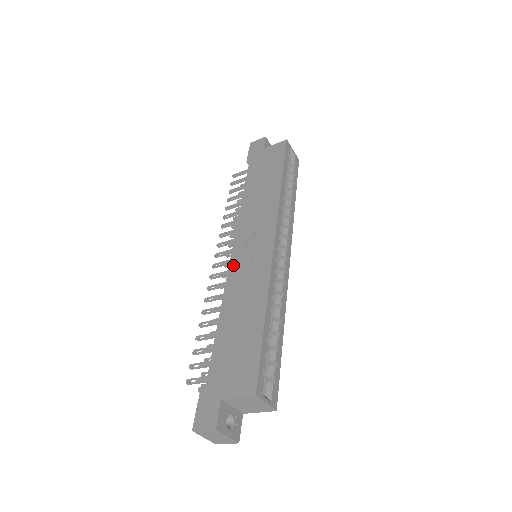
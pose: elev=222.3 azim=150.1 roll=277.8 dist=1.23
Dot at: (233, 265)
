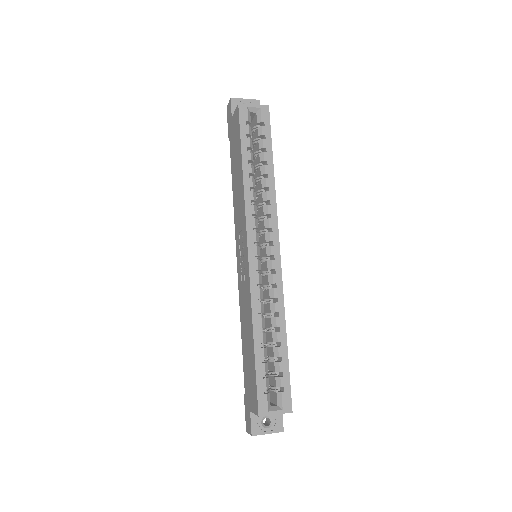
Dot at: (238, 277)
